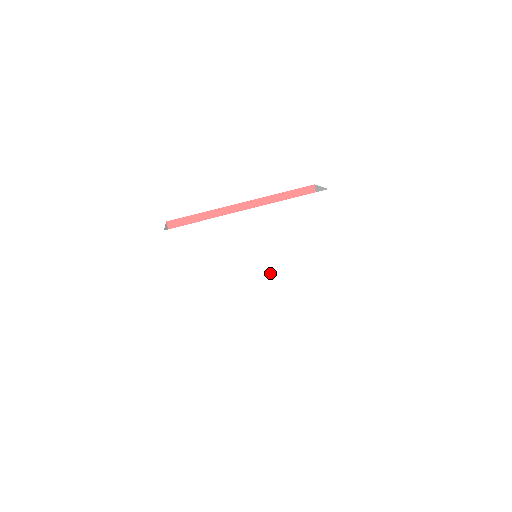
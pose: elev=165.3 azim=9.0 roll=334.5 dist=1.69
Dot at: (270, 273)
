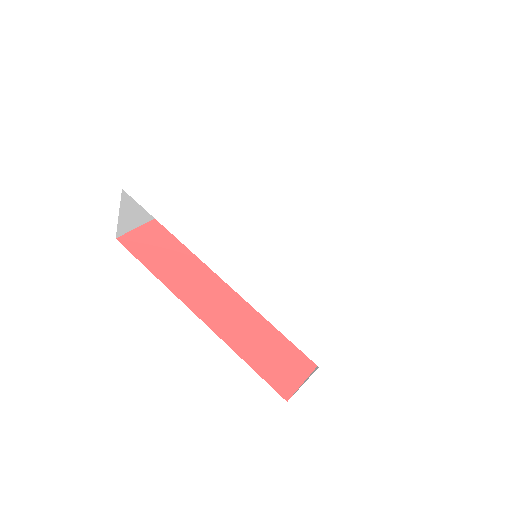
Dot at: (263, 250)
